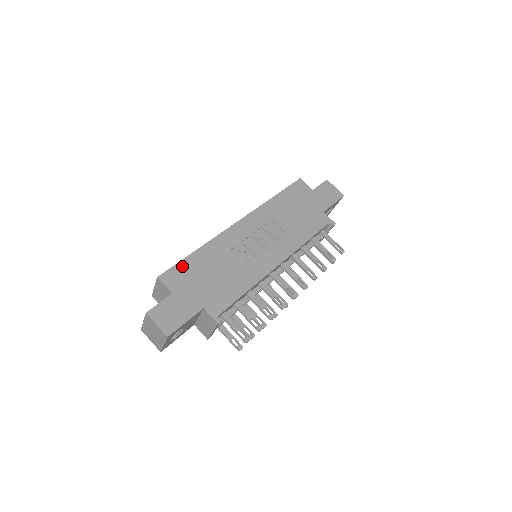
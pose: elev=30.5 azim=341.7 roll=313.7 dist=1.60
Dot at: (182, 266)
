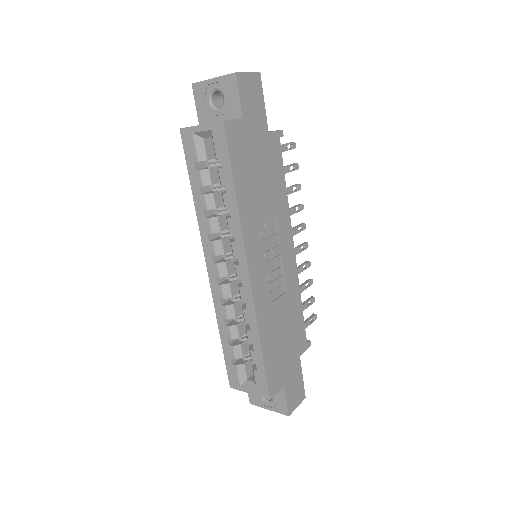
Dot at: (269, 369)
